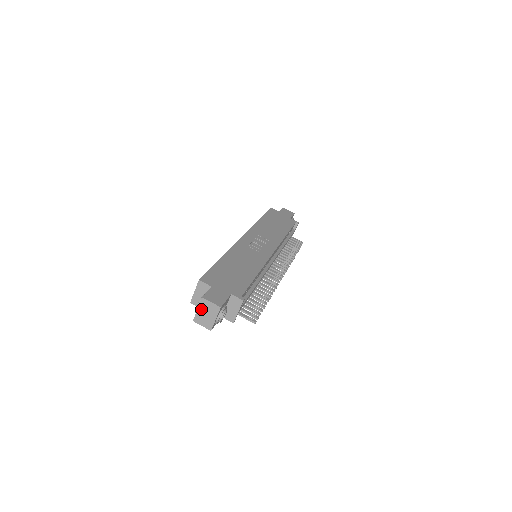
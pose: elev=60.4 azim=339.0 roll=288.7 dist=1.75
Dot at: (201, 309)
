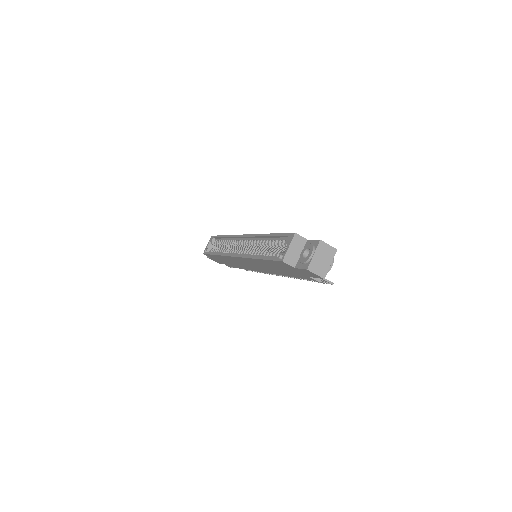
Dot at: (318, 254)
